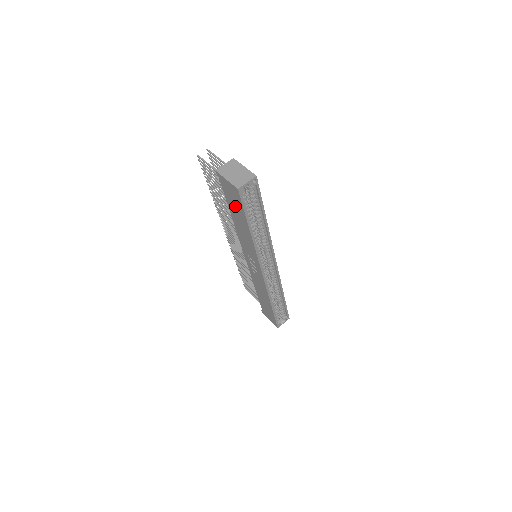
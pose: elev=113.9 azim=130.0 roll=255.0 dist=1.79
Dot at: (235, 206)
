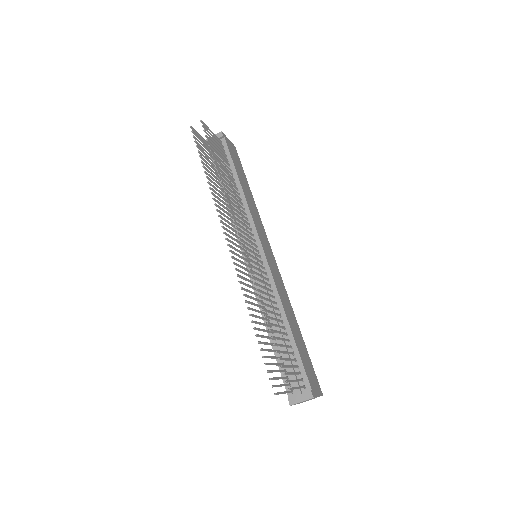
Dot at: occluded
